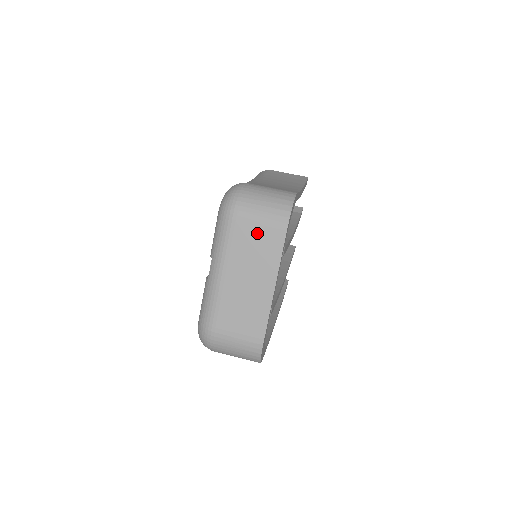
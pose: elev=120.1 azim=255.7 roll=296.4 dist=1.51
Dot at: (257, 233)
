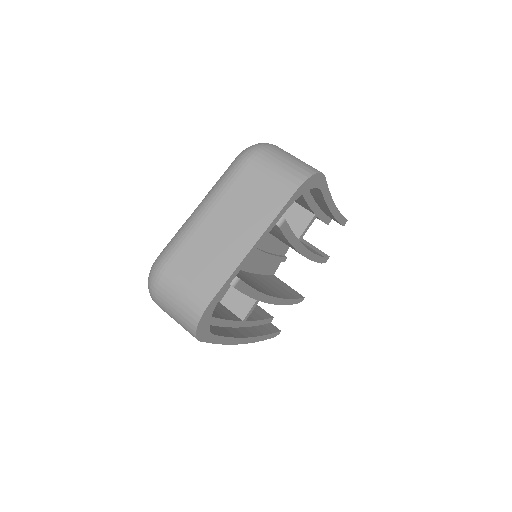
Dot at: (263, 184)
